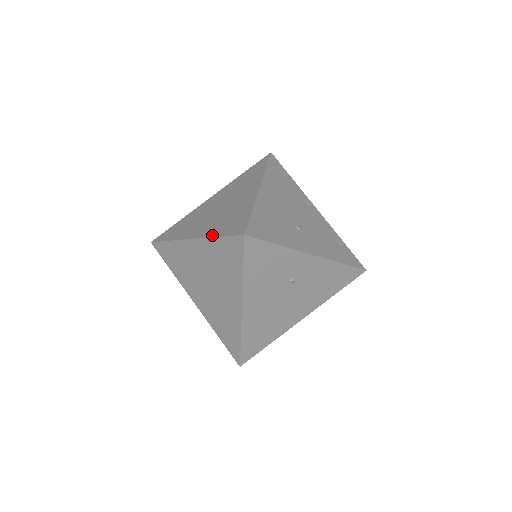
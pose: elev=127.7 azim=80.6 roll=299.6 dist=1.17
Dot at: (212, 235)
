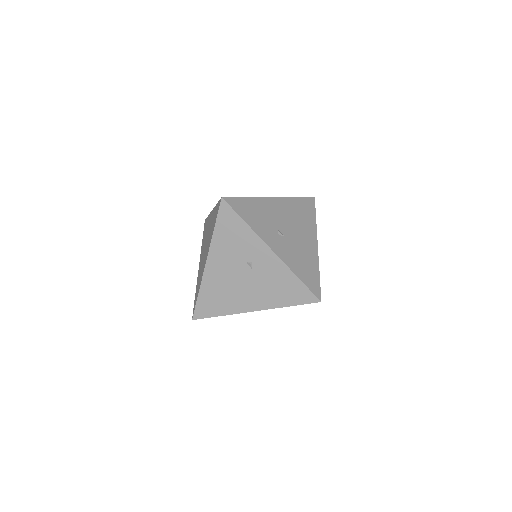
Dot at: occluded
